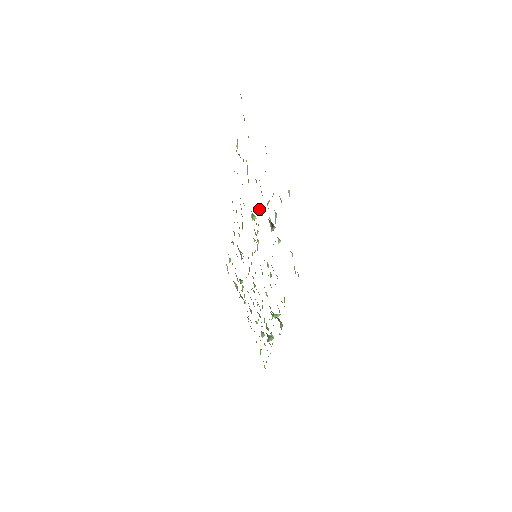
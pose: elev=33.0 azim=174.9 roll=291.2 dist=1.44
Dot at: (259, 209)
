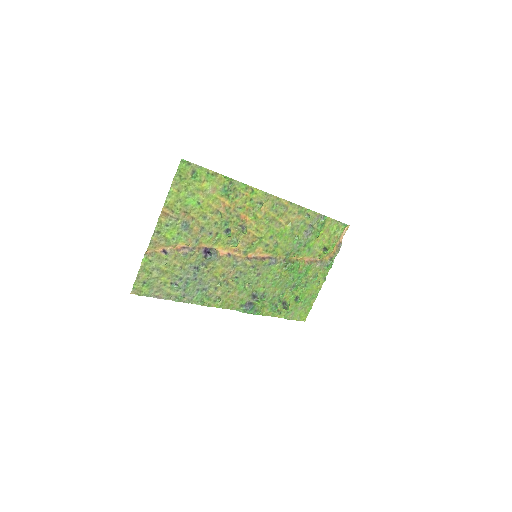
Dot at: (228, 234)
